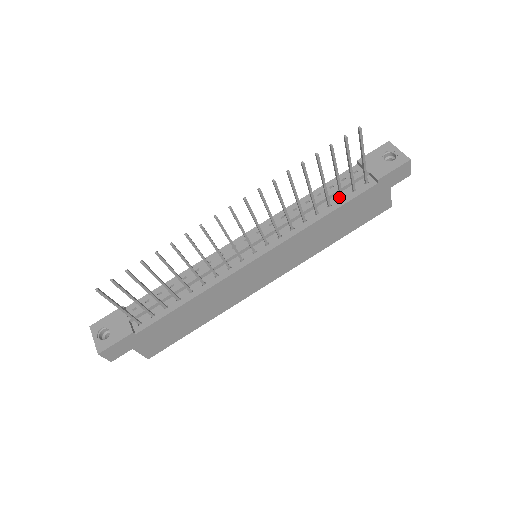
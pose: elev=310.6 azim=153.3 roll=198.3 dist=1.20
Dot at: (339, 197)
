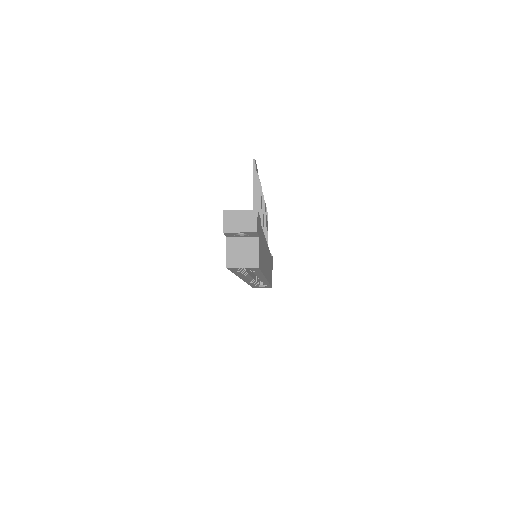
Dot at: occluded
